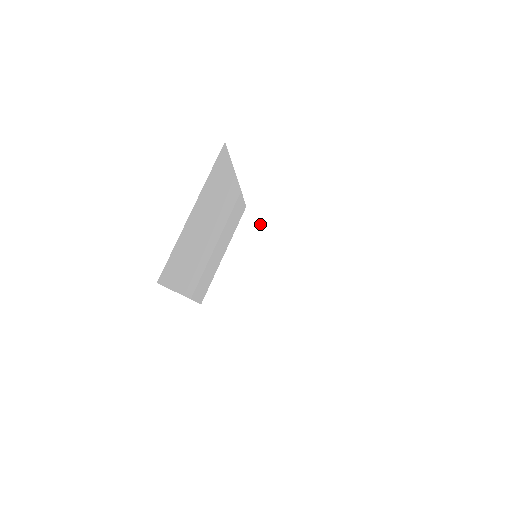
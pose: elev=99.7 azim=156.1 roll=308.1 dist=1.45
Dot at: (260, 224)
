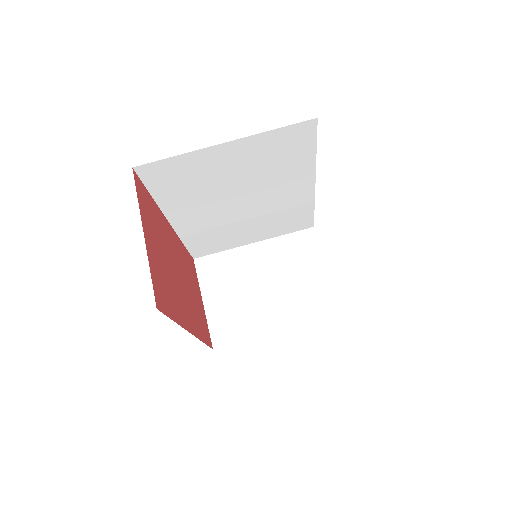
Dot at: (308, 251)
